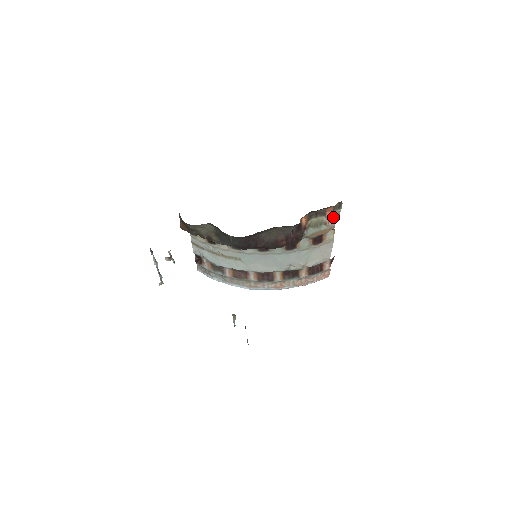
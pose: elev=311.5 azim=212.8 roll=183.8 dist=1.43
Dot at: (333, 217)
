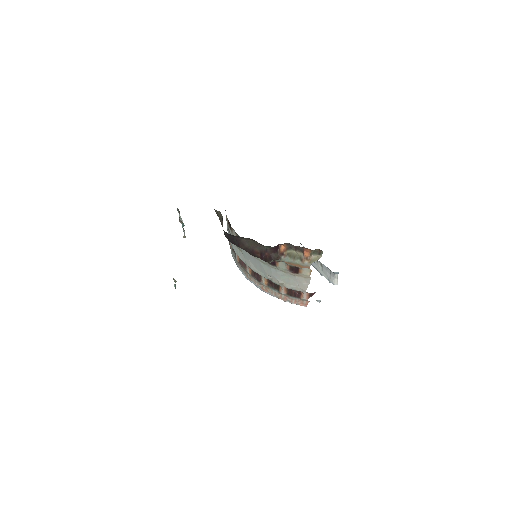
Dot at: (311, 258)
